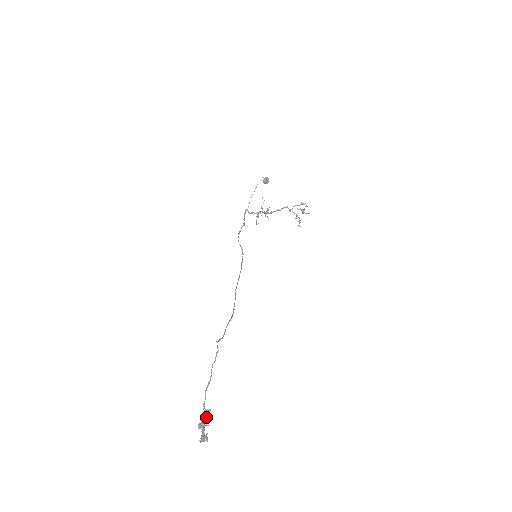
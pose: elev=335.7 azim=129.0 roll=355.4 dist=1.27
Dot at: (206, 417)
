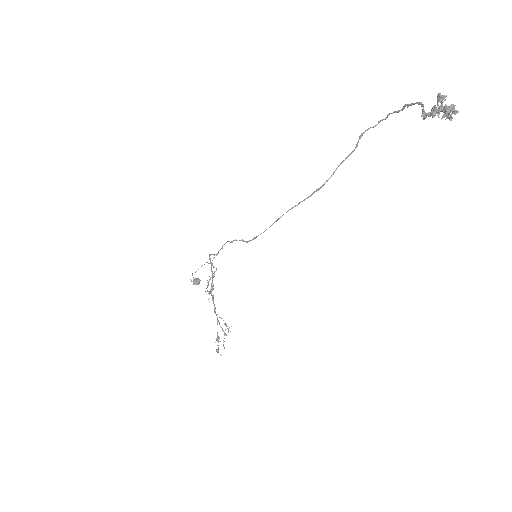
Dot at: (429, 114)
